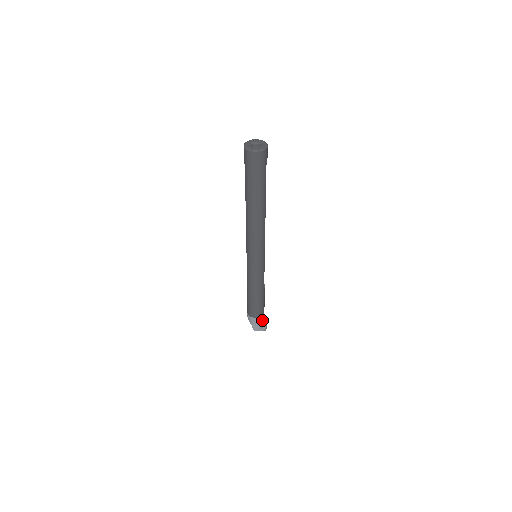
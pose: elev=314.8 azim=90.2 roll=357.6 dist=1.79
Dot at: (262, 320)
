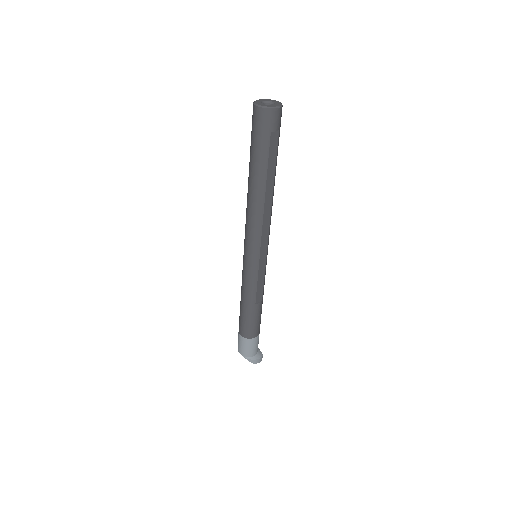
Dot at: (249, 345)
